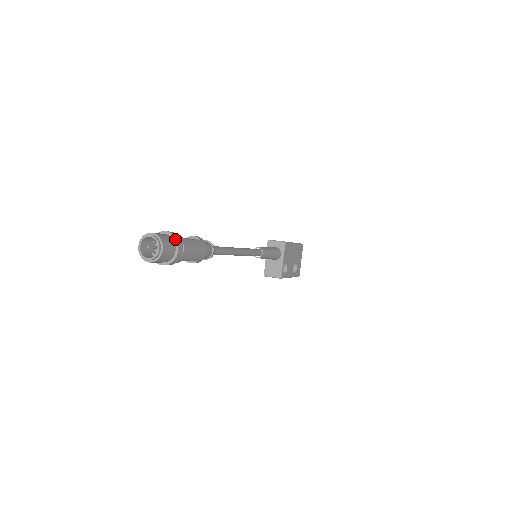
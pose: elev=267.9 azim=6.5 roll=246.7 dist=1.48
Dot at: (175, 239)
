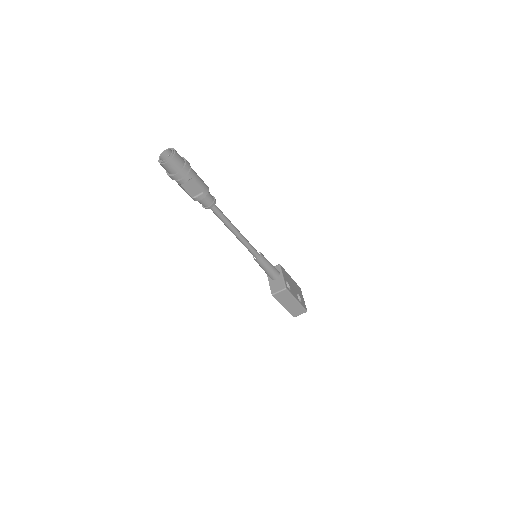
Dot at: (183, 158)
